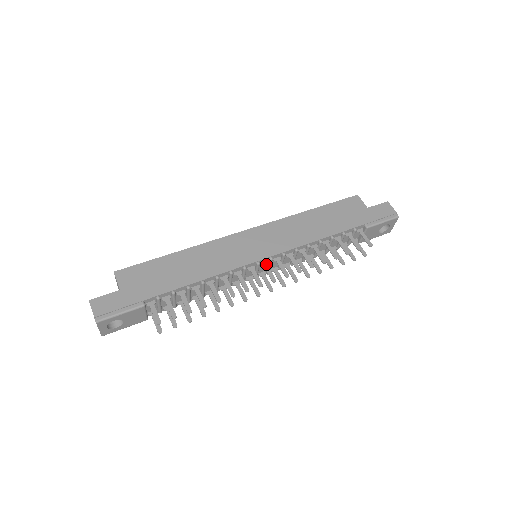
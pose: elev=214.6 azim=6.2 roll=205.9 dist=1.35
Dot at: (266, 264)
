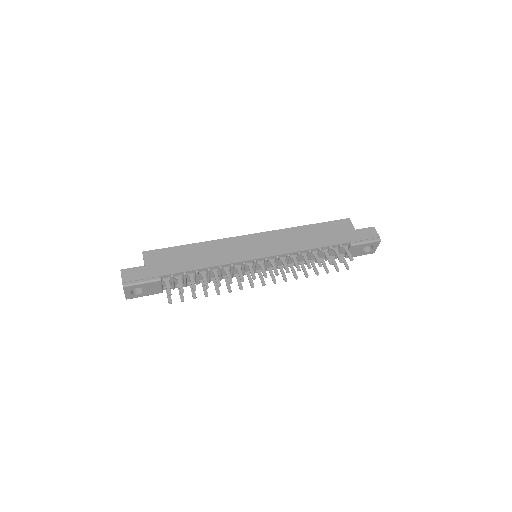
Dot at: (262, 263)
